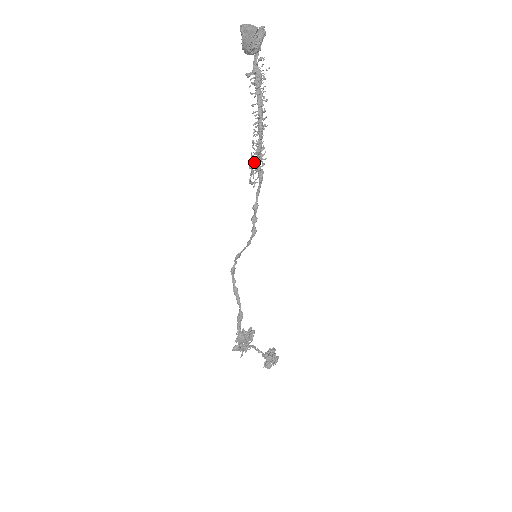
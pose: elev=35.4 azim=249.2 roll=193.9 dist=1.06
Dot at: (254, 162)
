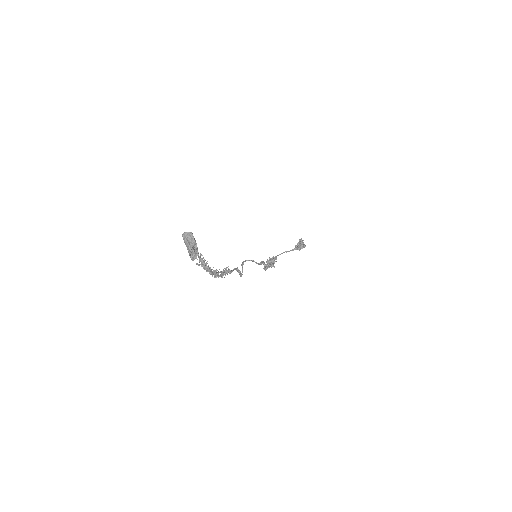
Dot at: (222, 276)
